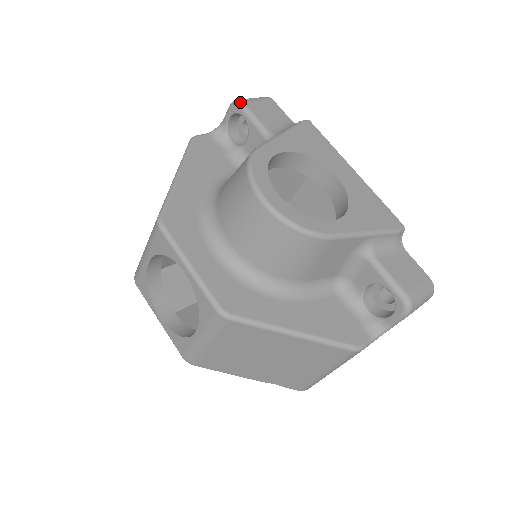
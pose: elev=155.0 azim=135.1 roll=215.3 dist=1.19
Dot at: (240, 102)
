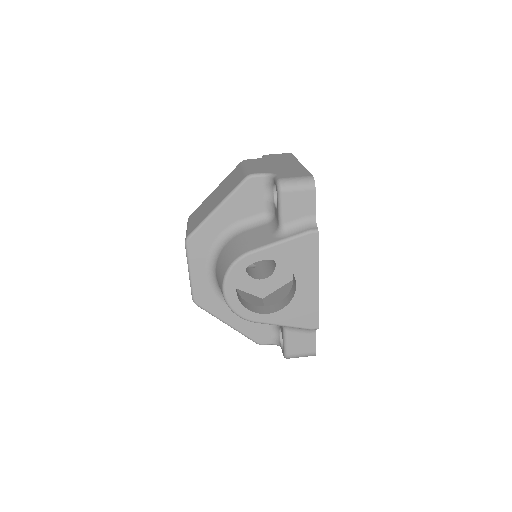
Dot at: (280, 190)
